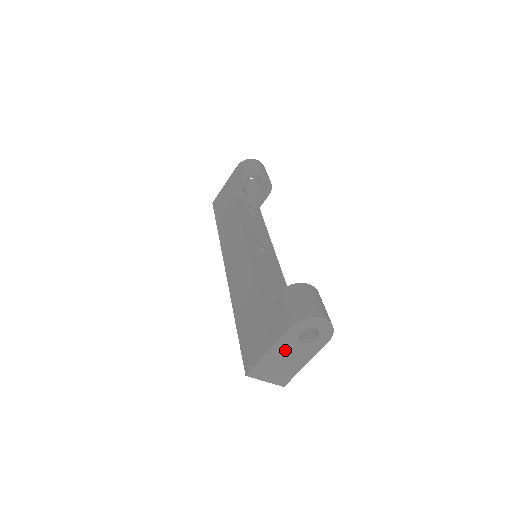
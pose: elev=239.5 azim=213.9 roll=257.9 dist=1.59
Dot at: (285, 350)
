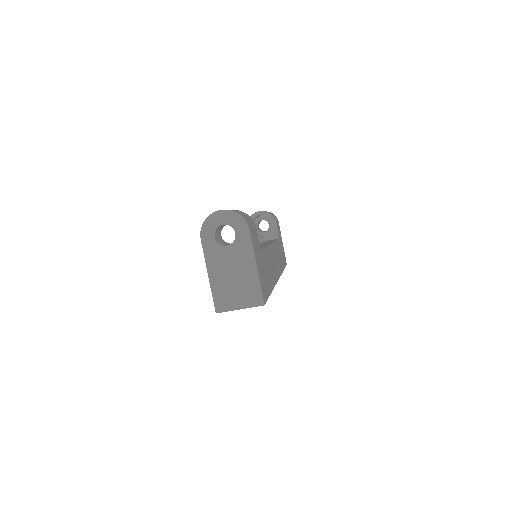
Dot at: (221, 264)
